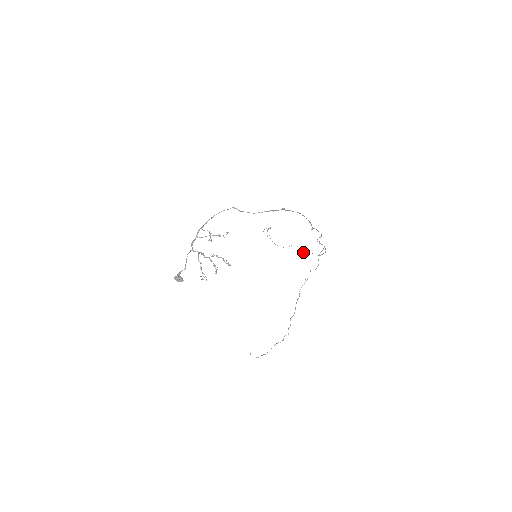
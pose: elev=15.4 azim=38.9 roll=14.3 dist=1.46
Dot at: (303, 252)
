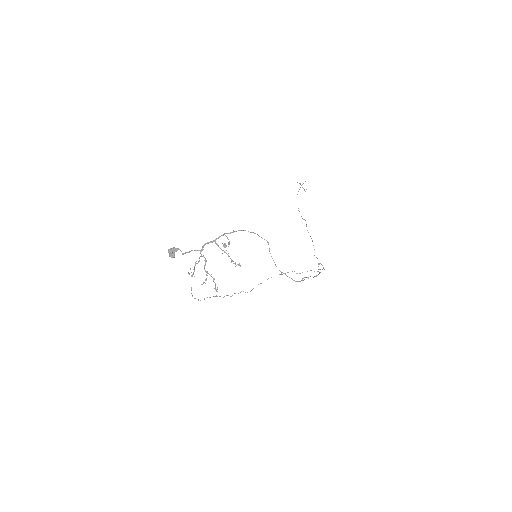
Dot at: (308, 232)
